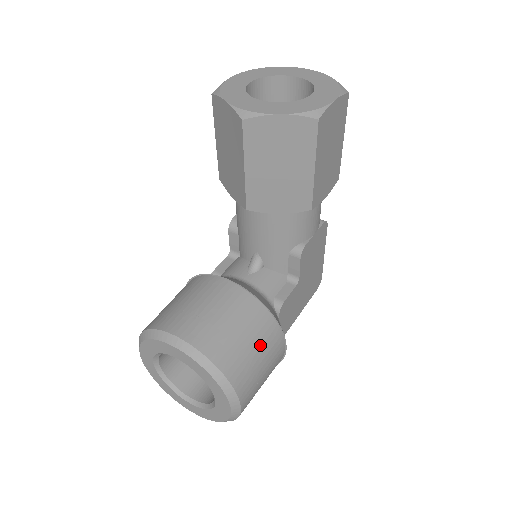
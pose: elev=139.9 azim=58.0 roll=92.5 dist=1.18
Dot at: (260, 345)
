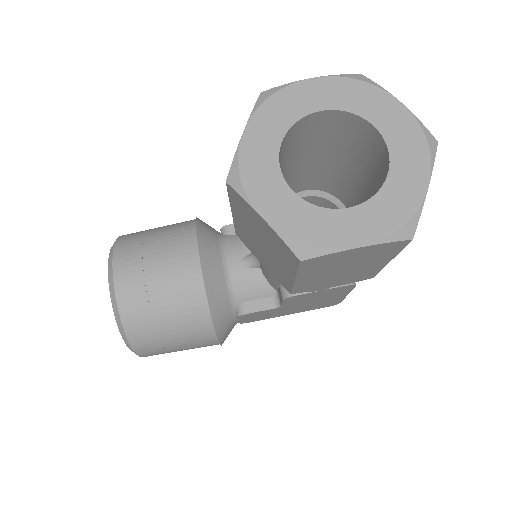
Dot at: (182, 336)
